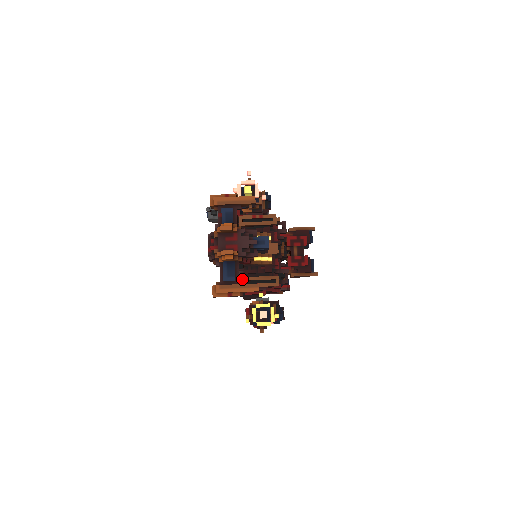
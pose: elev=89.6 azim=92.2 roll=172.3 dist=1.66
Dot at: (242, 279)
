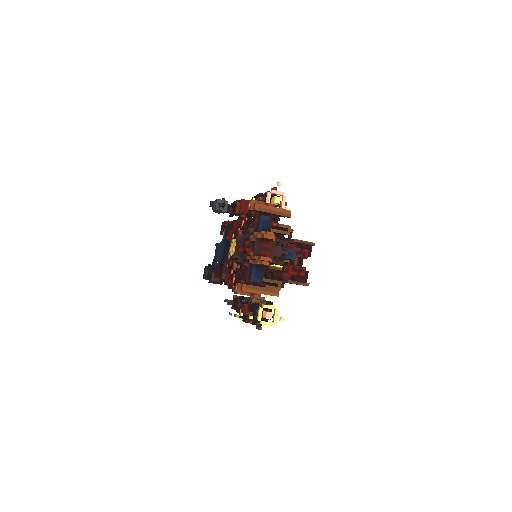
Dot at: occluded
